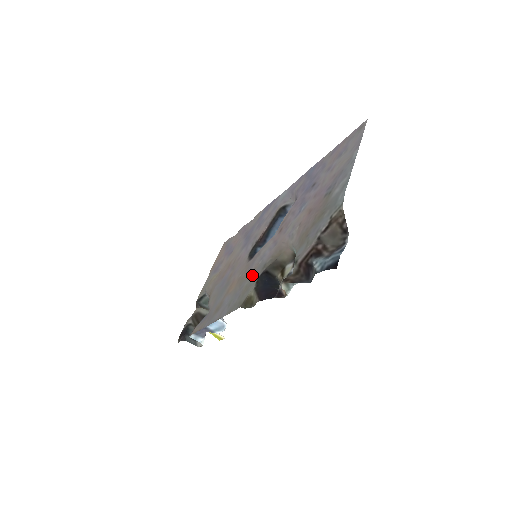
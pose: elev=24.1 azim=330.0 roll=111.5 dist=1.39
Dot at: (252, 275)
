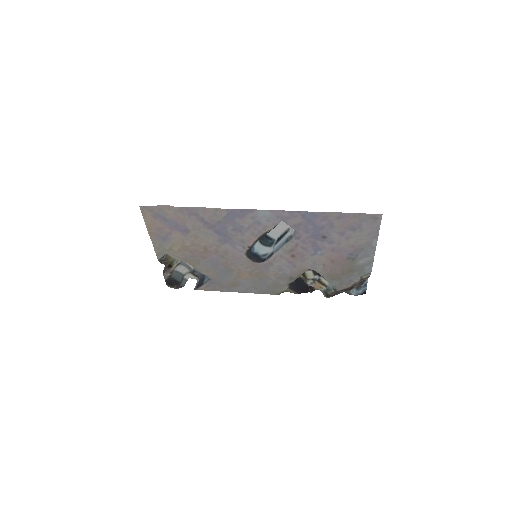
Dot at: (276, 279)
